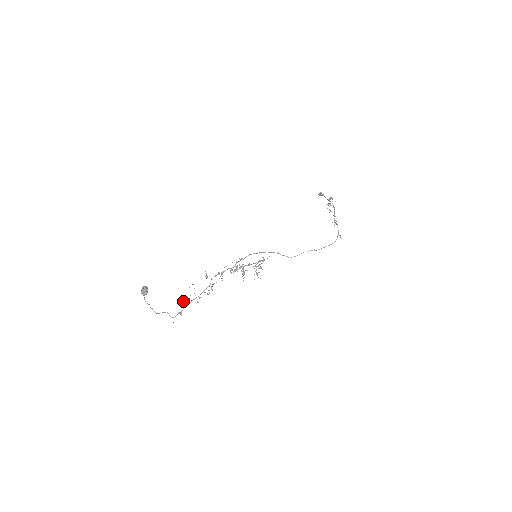
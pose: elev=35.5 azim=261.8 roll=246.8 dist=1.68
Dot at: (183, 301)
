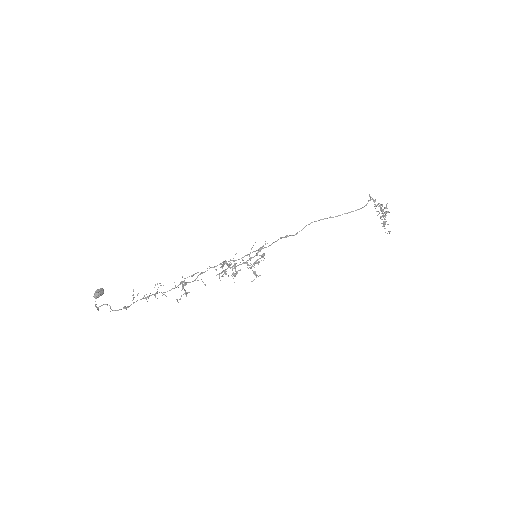
Dot at: occluded
